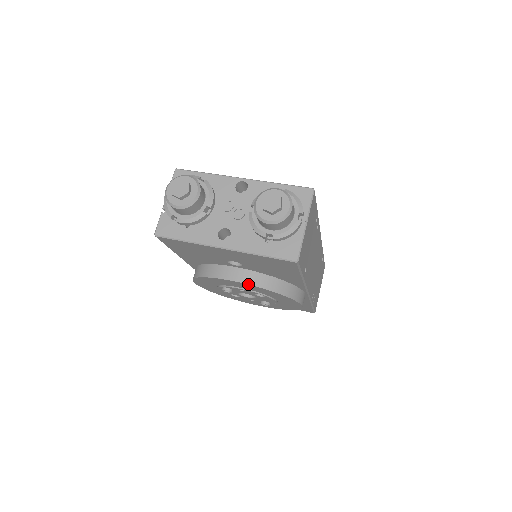
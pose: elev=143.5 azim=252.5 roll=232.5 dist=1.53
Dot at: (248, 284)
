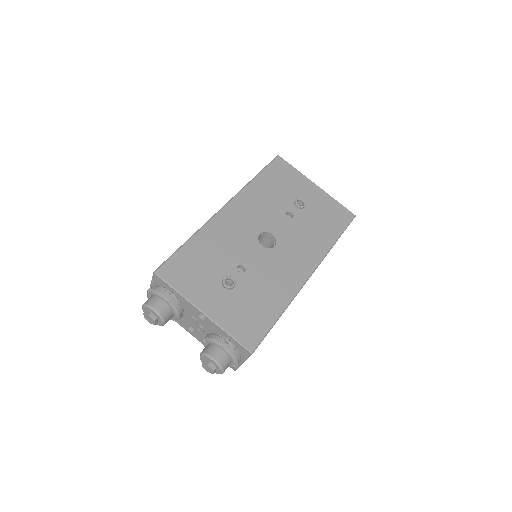
Dot at: occluded
